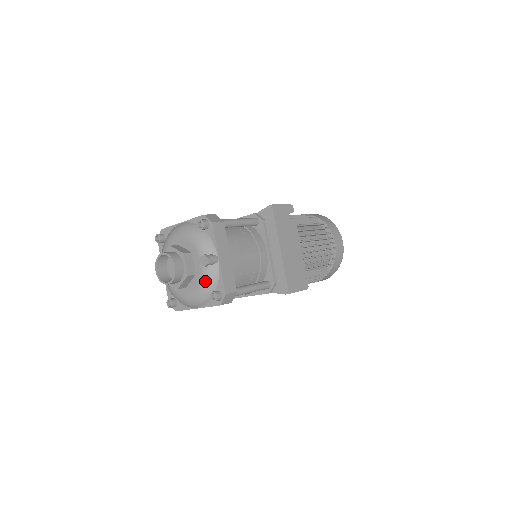
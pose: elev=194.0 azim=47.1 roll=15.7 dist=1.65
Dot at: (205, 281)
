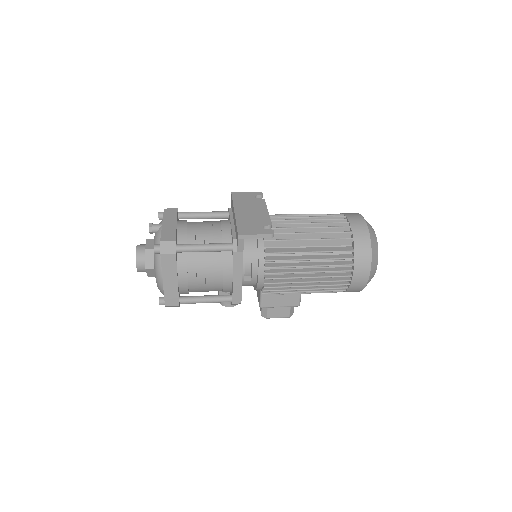
Dot at: occluded
